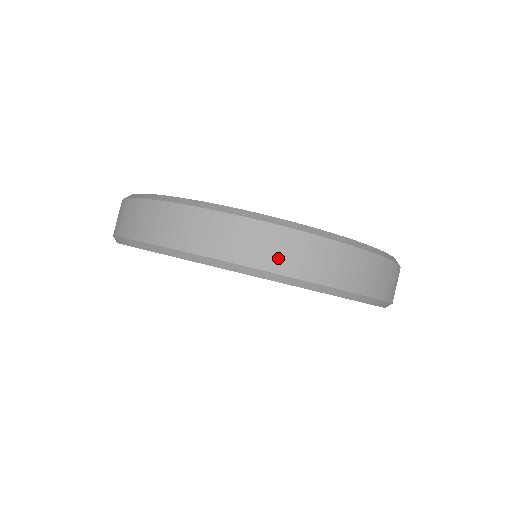
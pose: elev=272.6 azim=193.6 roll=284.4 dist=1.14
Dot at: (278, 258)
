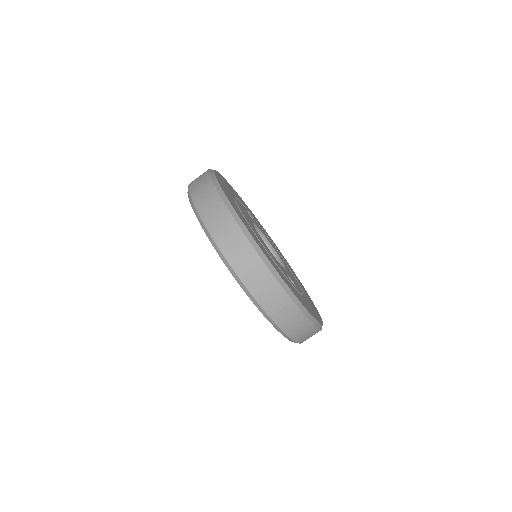
Dot at: (300, 336)
